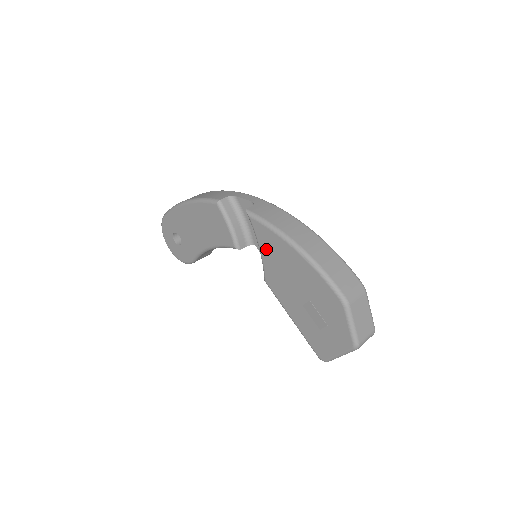
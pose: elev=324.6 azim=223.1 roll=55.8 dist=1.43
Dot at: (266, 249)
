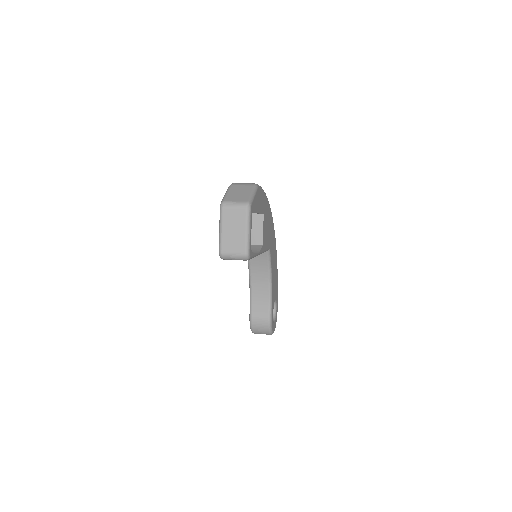
Dot at: occluded
